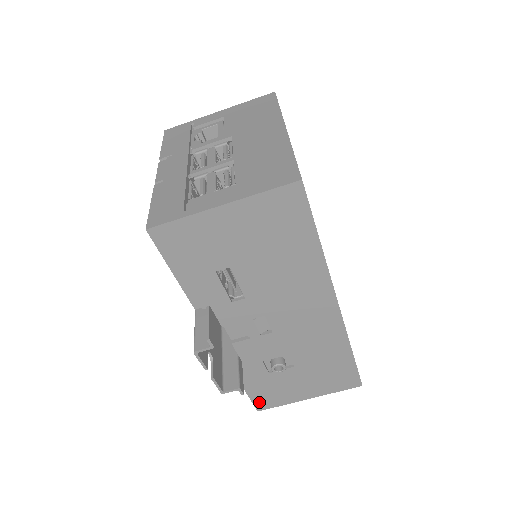
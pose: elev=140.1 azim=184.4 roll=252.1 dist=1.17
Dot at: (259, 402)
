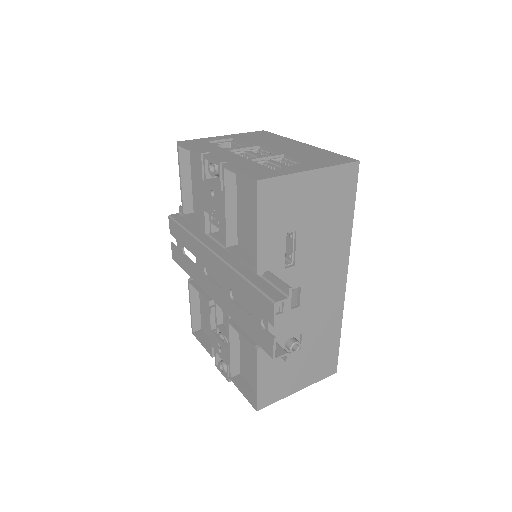
Dot at: (262, 398)
